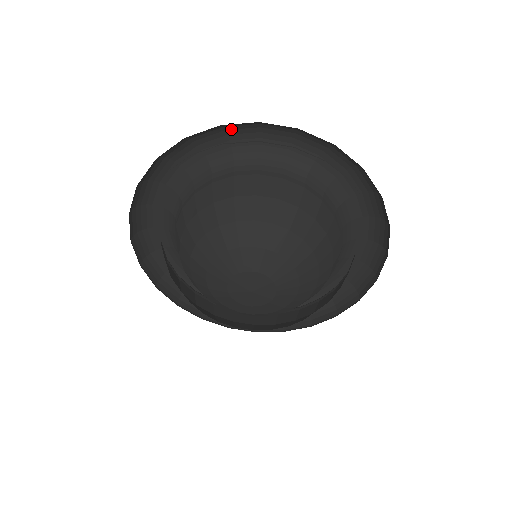
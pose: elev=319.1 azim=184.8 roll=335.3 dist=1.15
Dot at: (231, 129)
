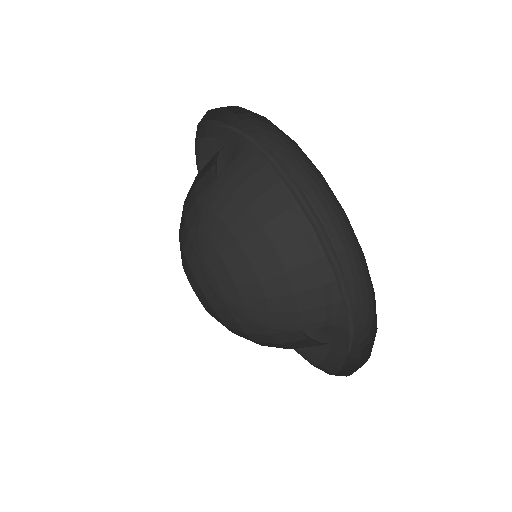
Dot at: occluded
